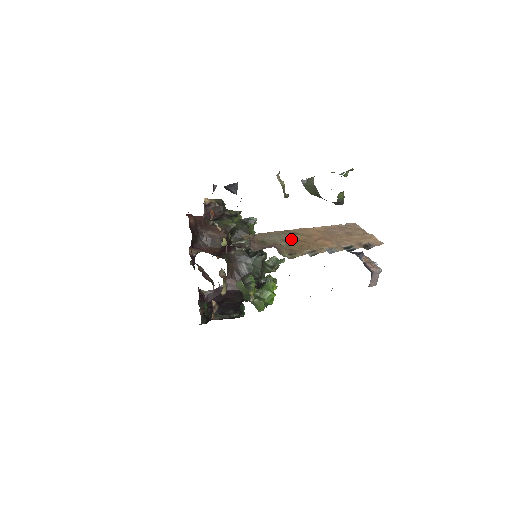
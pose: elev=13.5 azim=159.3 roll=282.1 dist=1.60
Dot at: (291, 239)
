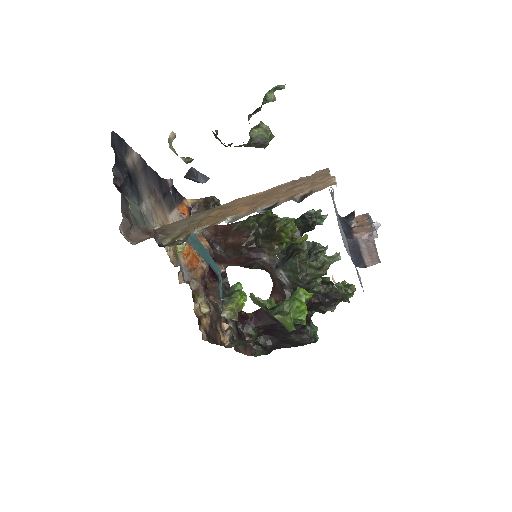
Dot at: (202, 218)
